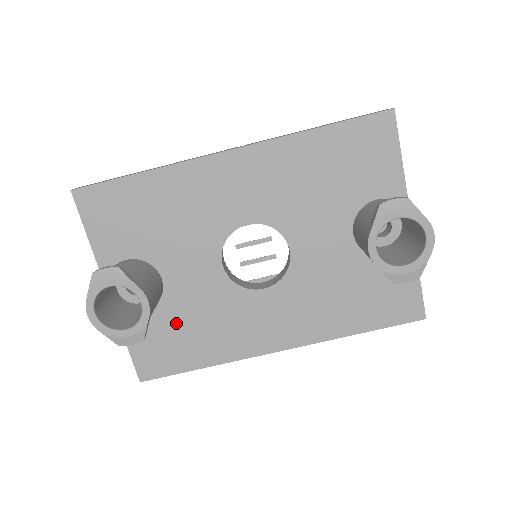
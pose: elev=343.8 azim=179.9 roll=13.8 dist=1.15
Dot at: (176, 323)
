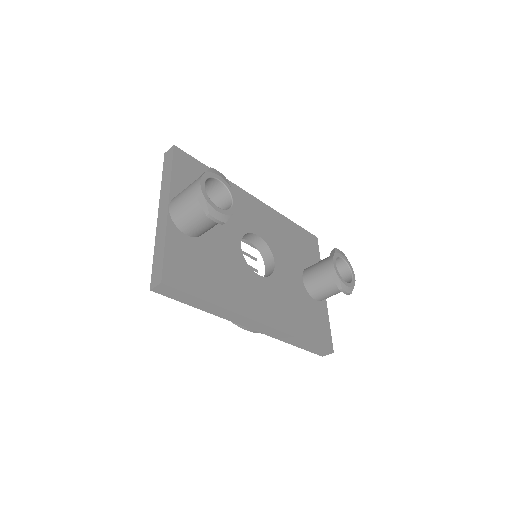
Dot at: (204, 258)
